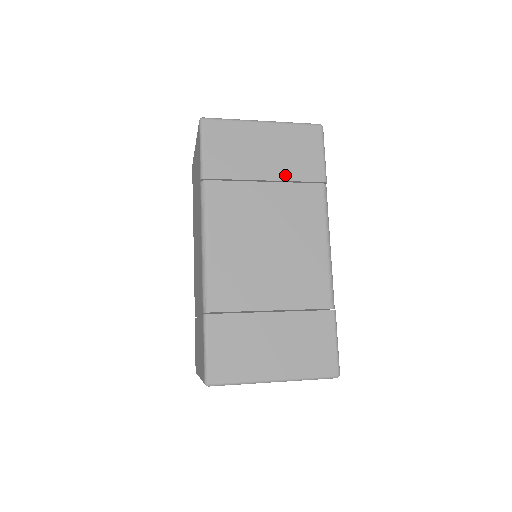
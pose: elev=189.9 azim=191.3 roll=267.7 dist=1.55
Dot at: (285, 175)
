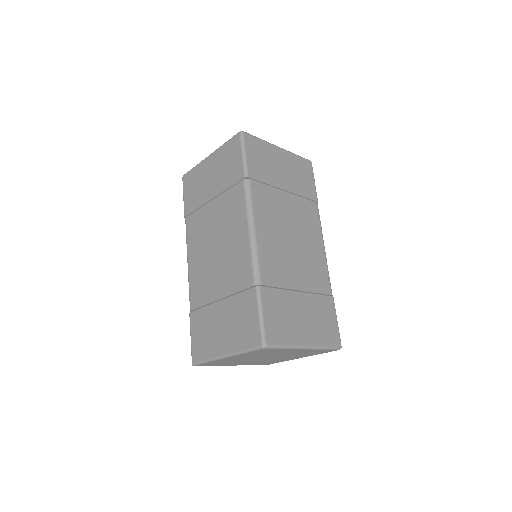
Dot at: (296, 190)
